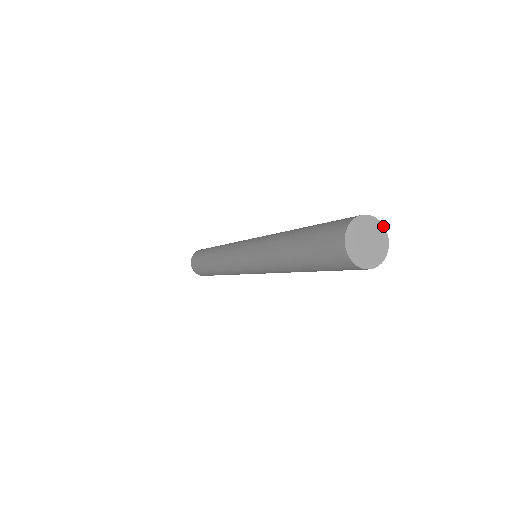
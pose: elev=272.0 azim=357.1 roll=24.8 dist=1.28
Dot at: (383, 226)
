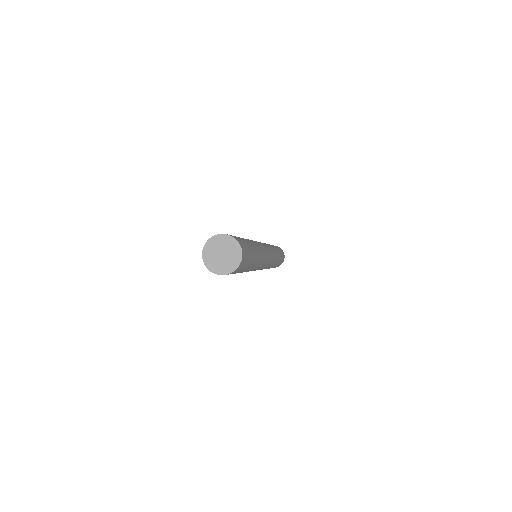
Dot at: (224, 235)
